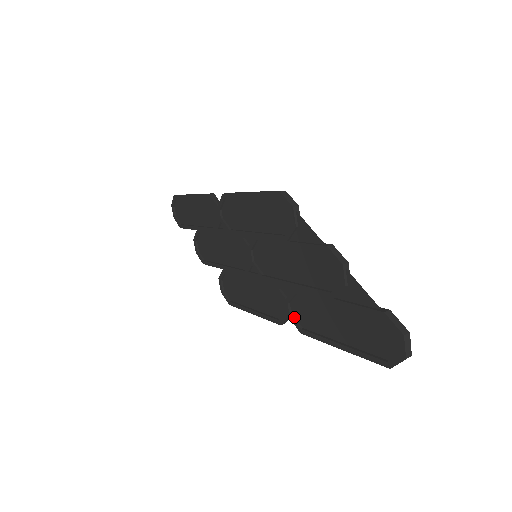
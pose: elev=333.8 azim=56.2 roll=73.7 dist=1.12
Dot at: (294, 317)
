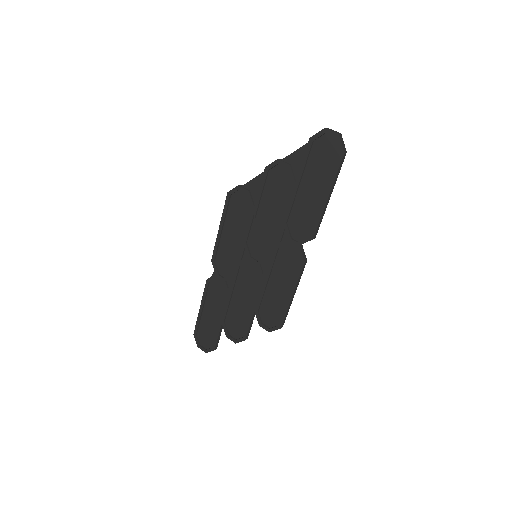
Dot at: (302, 240)
